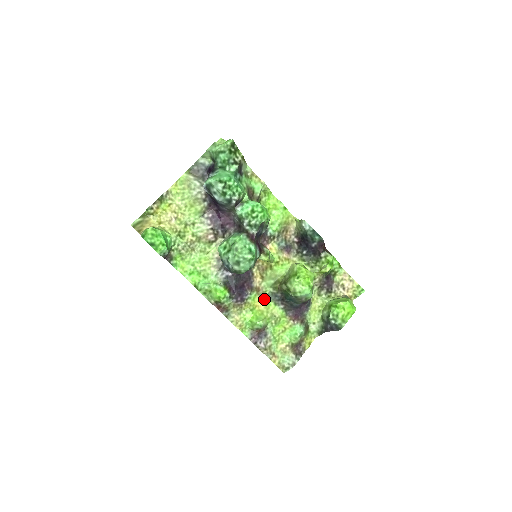
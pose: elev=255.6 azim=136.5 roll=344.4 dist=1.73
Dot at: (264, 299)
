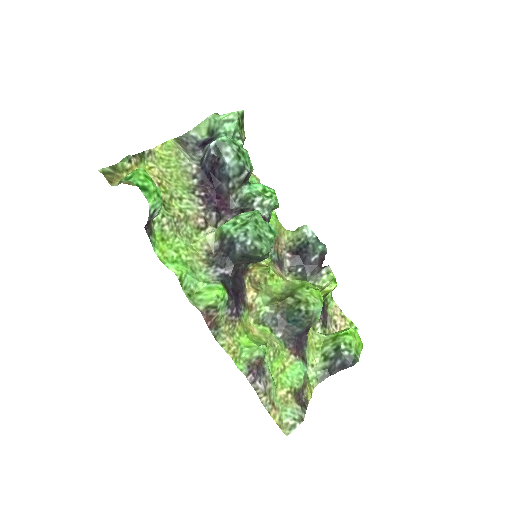
Dot at: (256, 323)
